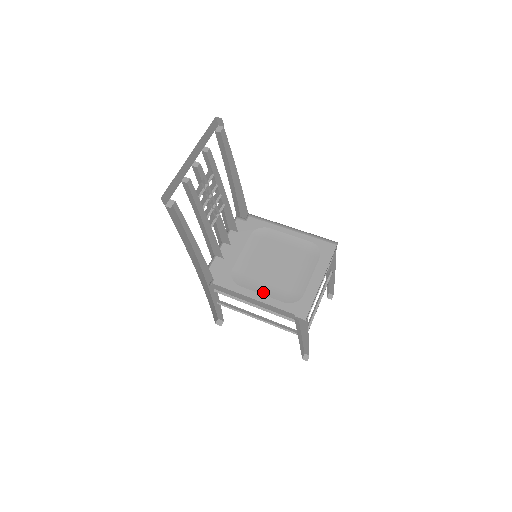
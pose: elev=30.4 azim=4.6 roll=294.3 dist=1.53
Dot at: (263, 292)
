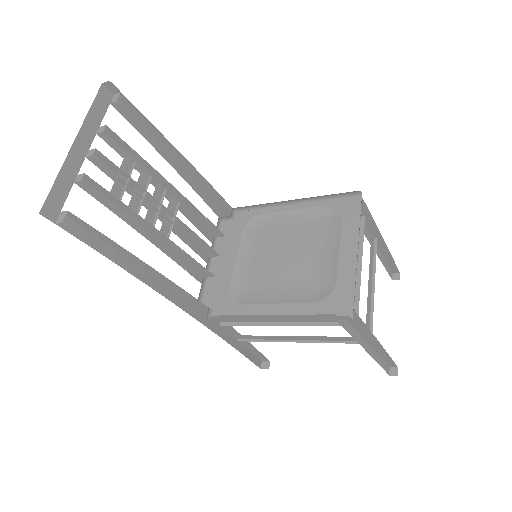
Dot at: (279, 300)
